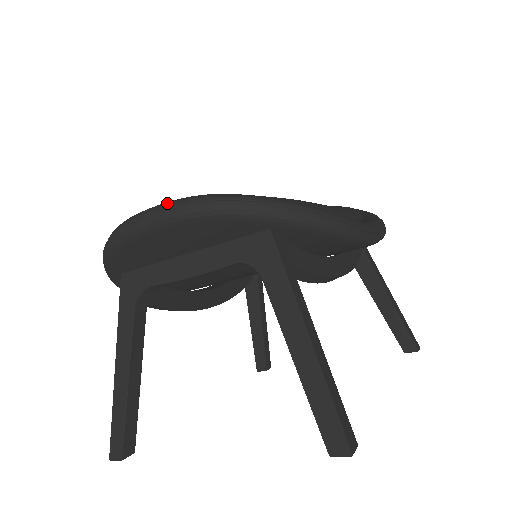
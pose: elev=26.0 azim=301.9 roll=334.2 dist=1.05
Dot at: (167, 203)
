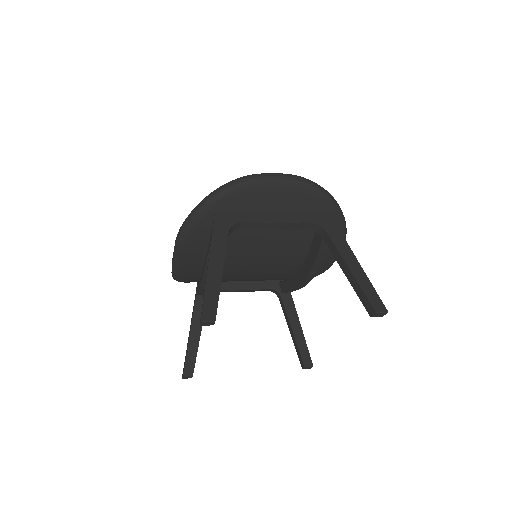
Dot at: (288, 174)
